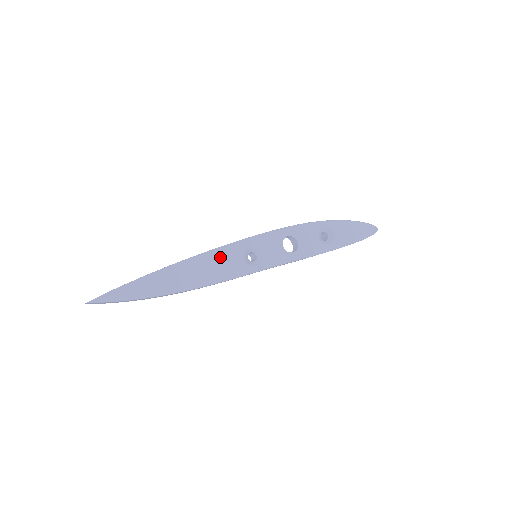
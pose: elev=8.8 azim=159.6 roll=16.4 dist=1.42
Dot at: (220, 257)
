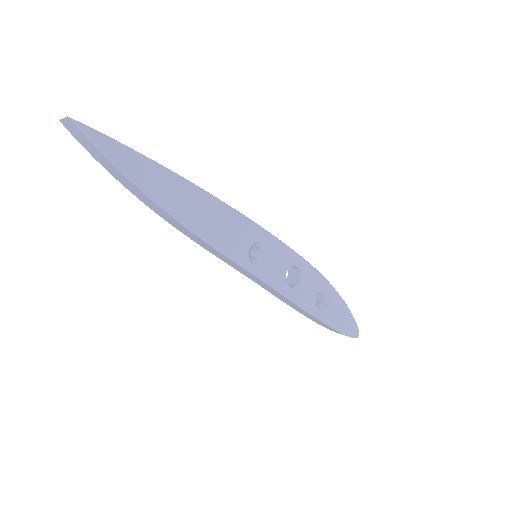
Dot at: (233, 222)
